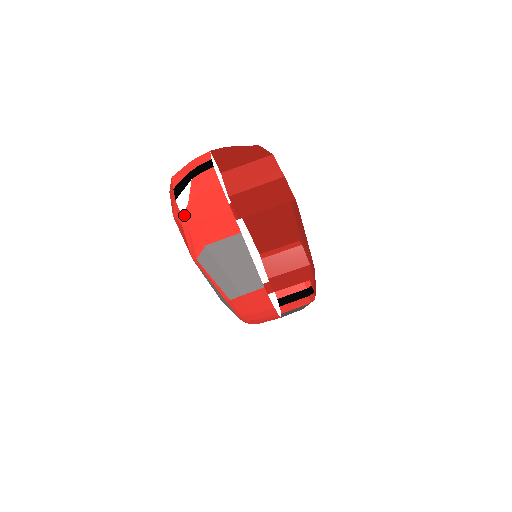
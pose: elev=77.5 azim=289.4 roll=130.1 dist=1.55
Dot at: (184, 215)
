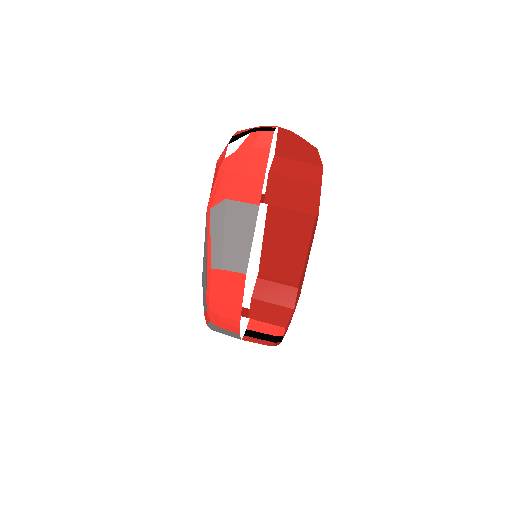
Dot at: (226, 159)
